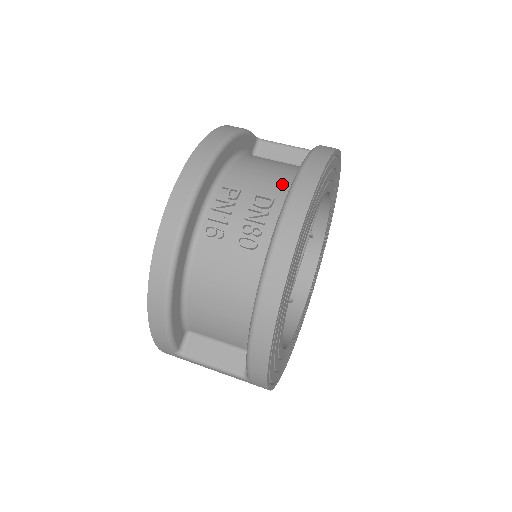
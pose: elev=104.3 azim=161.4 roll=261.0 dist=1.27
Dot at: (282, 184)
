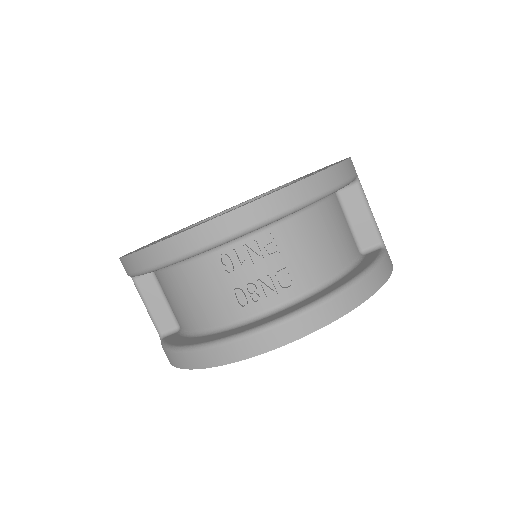
Dot at: (314, 275)
